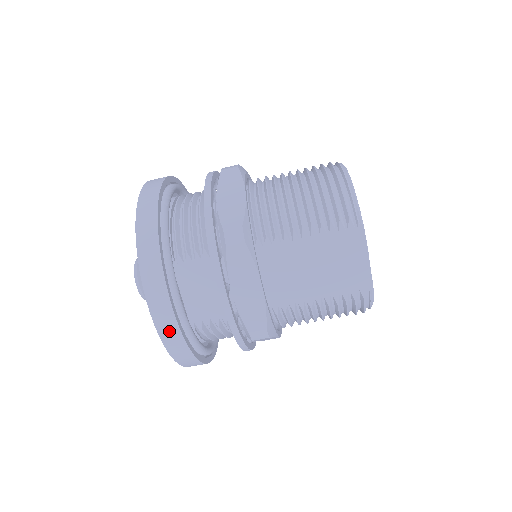
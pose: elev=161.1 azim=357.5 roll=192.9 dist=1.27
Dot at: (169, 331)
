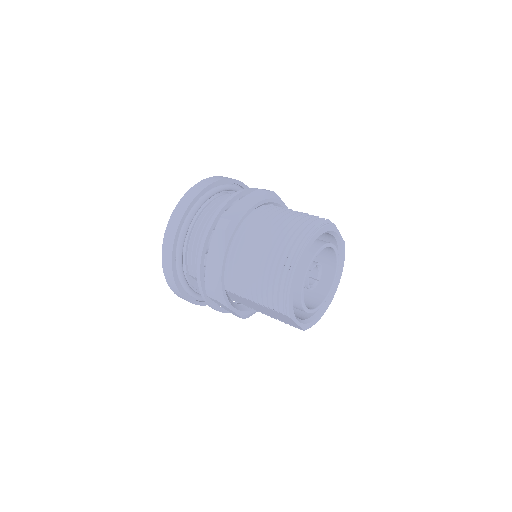
Dot at: occluded
